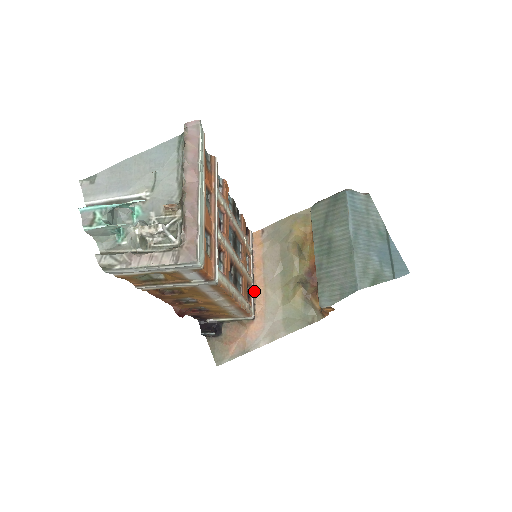
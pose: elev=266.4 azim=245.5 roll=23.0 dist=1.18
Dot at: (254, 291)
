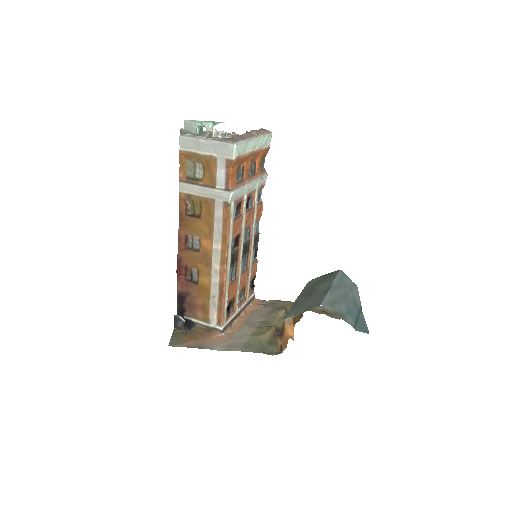
Dot at: (233, 322)
